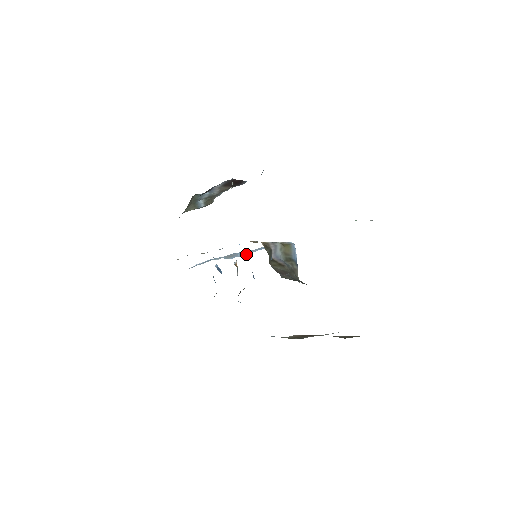
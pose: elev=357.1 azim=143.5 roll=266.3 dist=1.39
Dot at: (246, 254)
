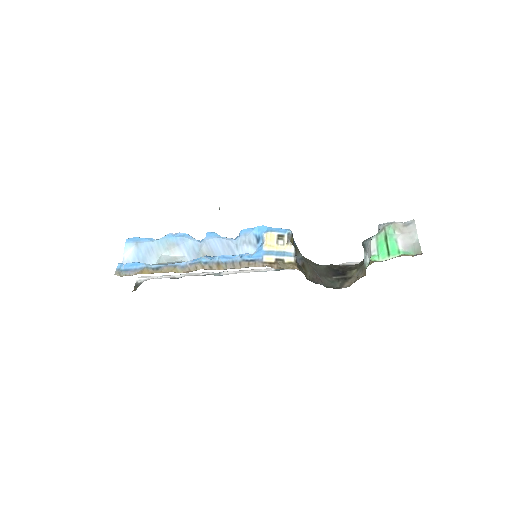
Dot at: occluded
